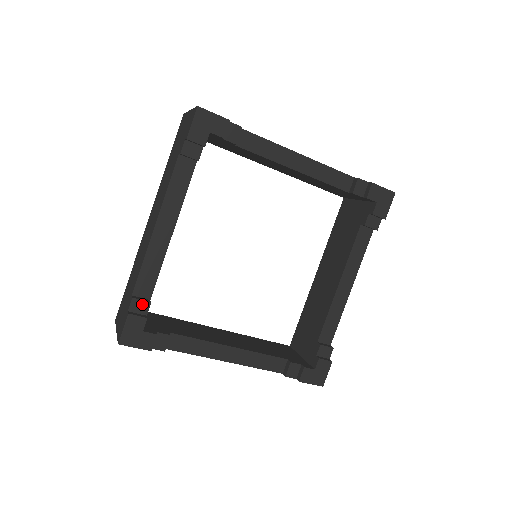
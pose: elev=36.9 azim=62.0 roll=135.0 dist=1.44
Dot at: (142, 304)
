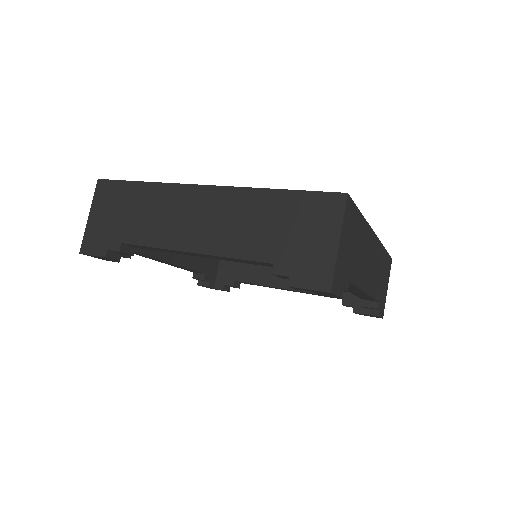
Dot at: occluded
